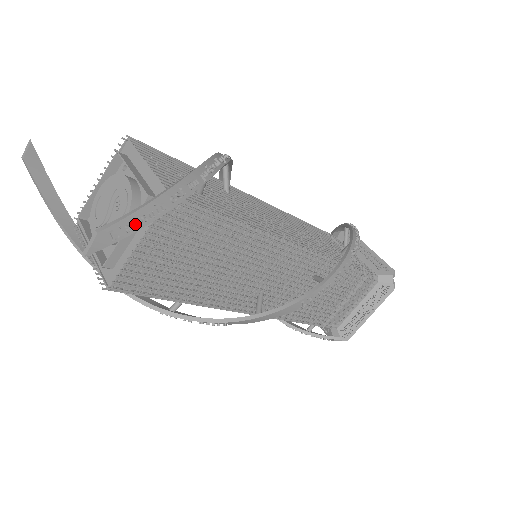
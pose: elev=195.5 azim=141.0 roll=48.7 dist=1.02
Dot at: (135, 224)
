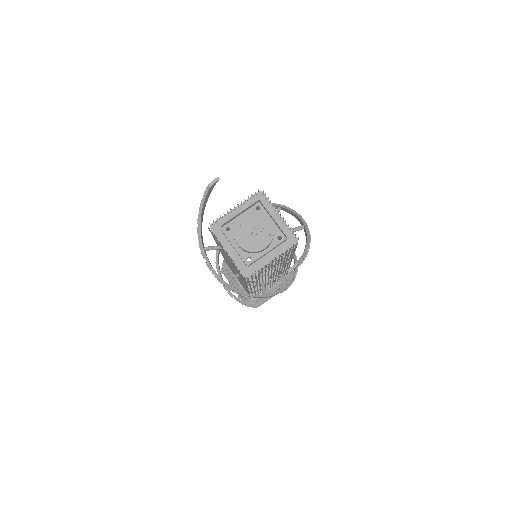
Dot at: occluded
